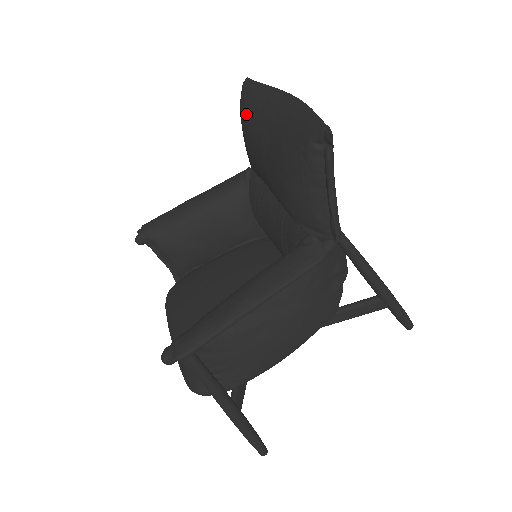
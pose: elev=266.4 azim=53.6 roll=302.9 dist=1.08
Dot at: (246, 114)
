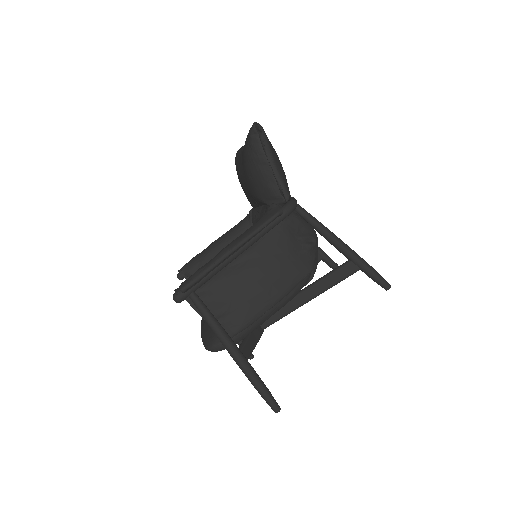
Dot at: (236, 163)
